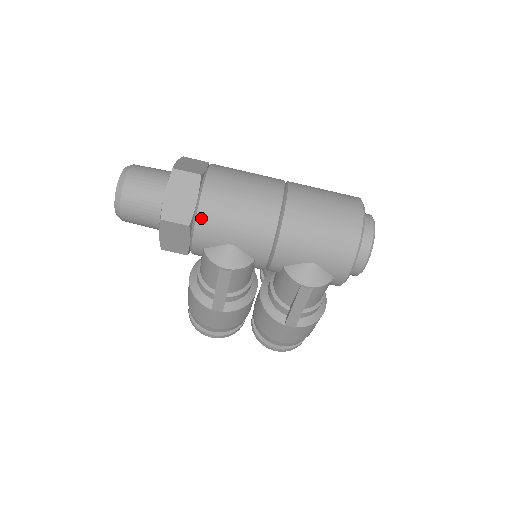
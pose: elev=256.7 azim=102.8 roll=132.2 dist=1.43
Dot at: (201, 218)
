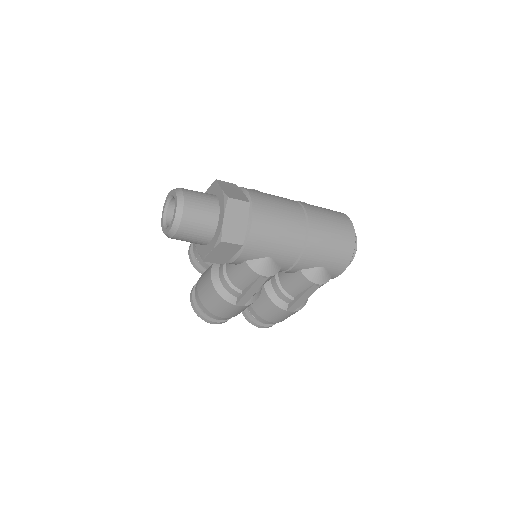
Dot at: (252, 239)
